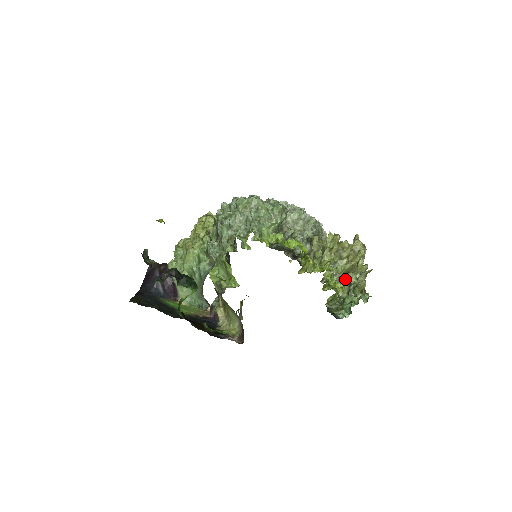
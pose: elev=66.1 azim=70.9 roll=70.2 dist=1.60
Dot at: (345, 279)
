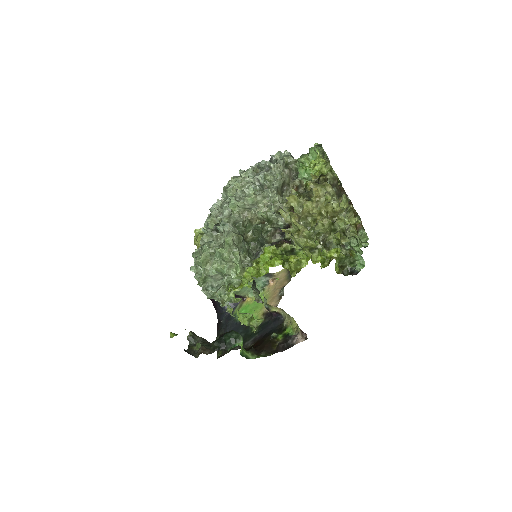
Dot at: (335, 235)
